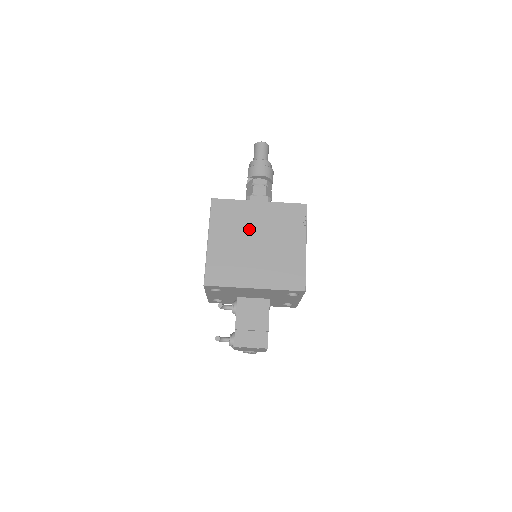
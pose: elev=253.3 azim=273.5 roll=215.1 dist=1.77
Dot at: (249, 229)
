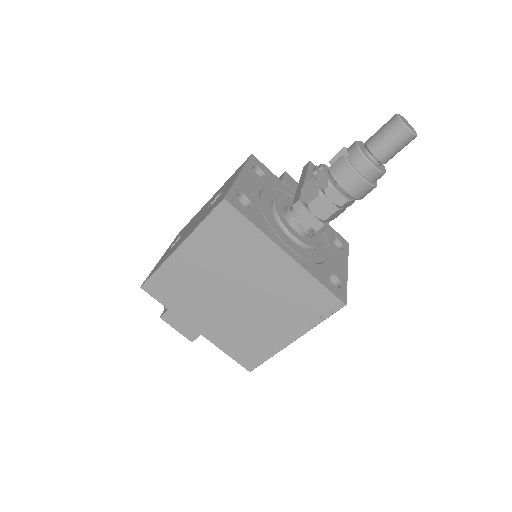
Dot at: (243, 275)
